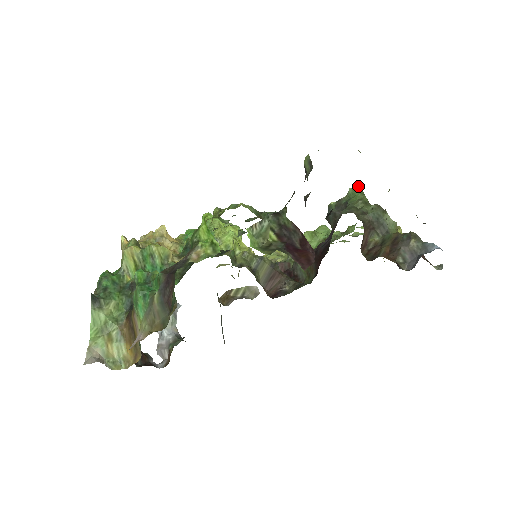
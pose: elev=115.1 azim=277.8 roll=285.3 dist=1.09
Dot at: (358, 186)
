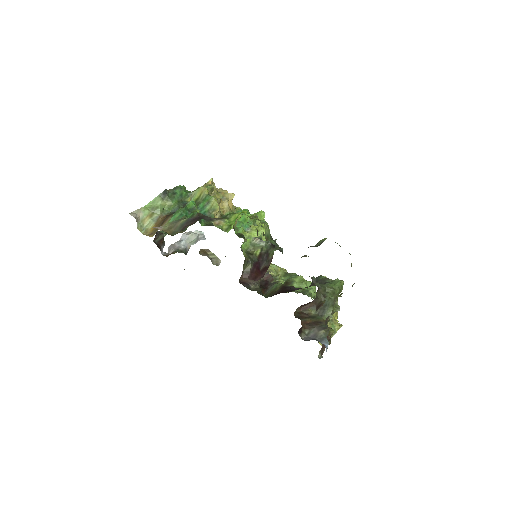
Dot at: occluded
